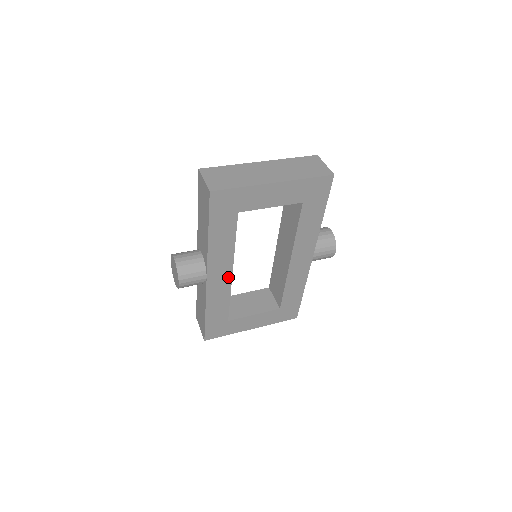
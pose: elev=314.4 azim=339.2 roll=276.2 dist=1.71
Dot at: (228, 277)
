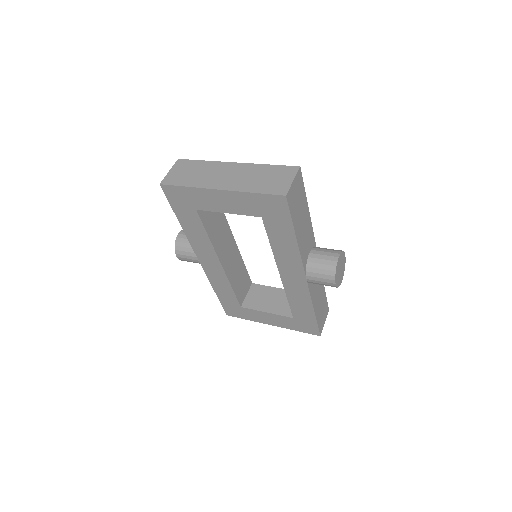
Dot at: (219, 266)
